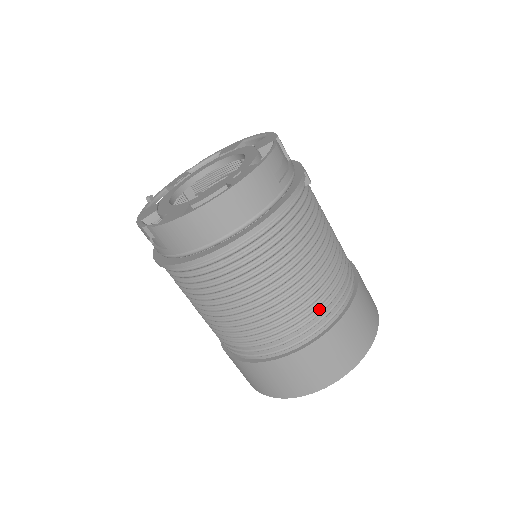
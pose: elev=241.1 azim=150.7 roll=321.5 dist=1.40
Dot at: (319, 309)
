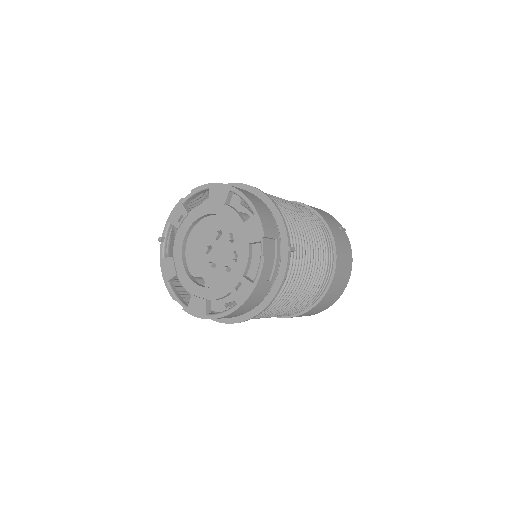
Dot at: (307, 303)
